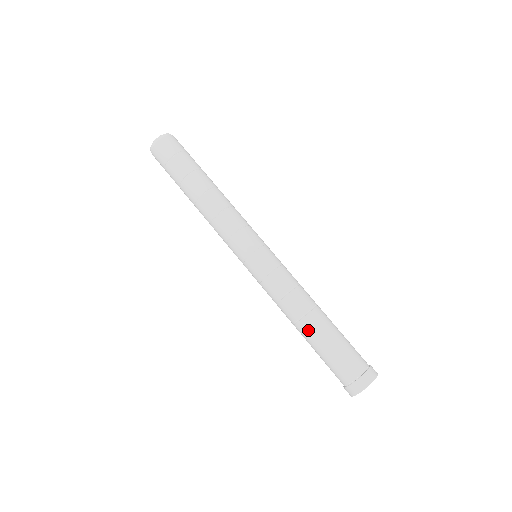
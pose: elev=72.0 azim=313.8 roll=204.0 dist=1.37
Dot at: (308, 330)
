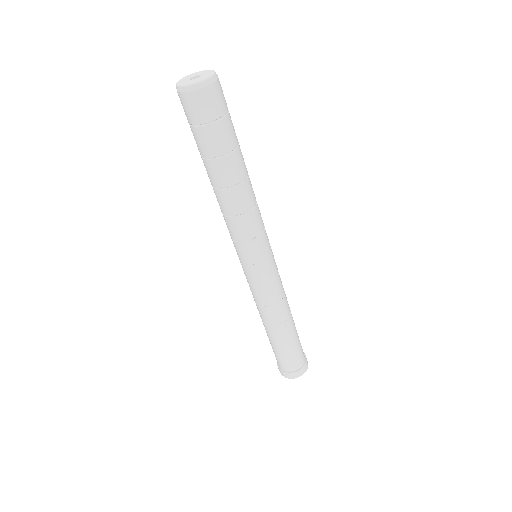
Dot at: (274, 334)
